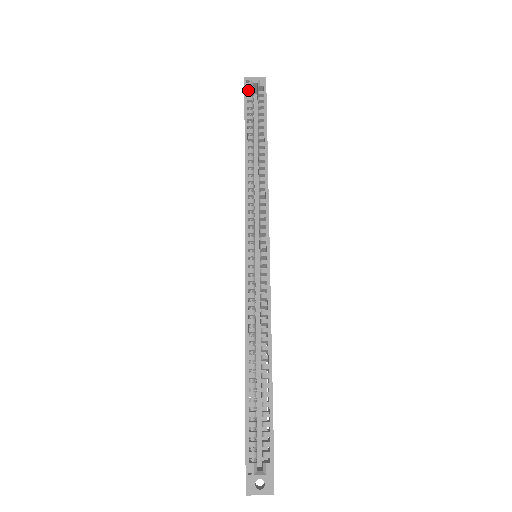
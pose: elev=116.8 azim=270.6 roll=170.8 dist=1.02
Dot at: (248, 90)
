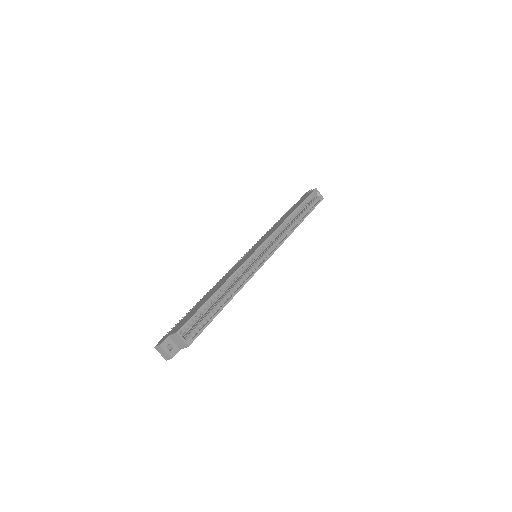
Dot at: (312, 194)
